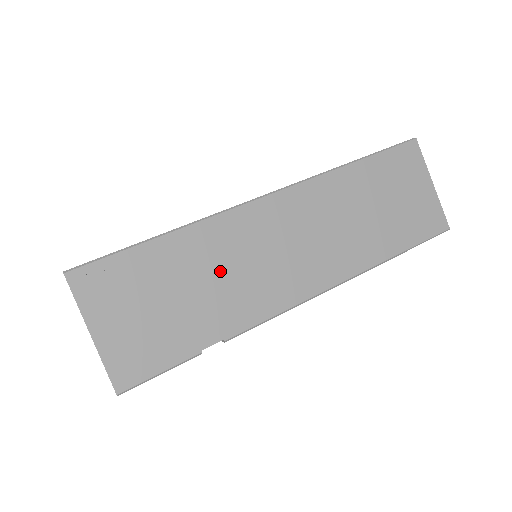
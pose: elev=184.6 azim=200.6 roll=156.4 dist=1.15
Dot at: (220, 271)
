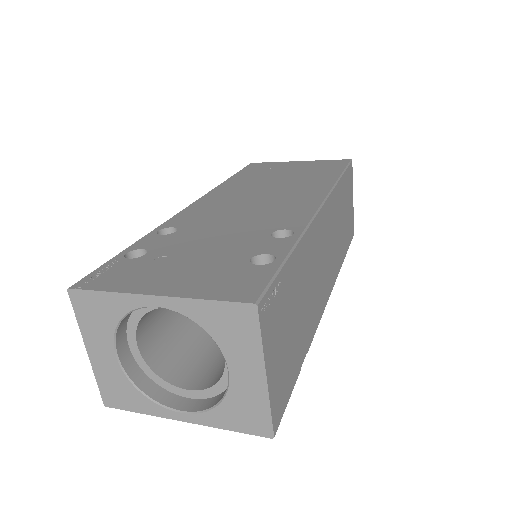
Dot at: (309, 284)
